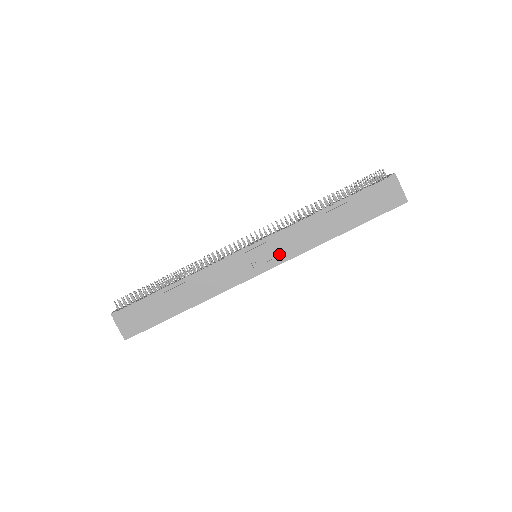
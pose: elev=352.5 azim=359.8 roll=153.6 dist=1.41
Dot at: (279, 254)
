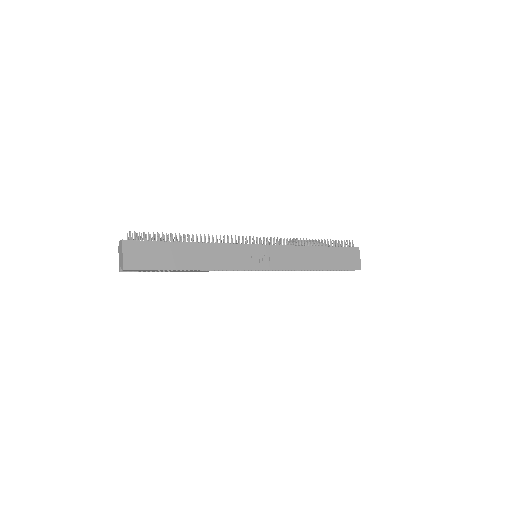
Dot at: (276, 262)
